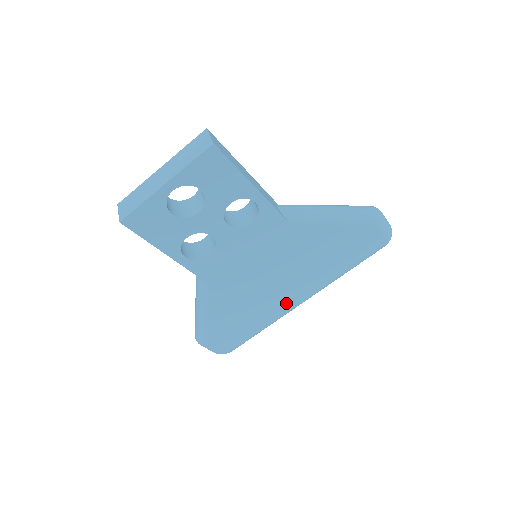
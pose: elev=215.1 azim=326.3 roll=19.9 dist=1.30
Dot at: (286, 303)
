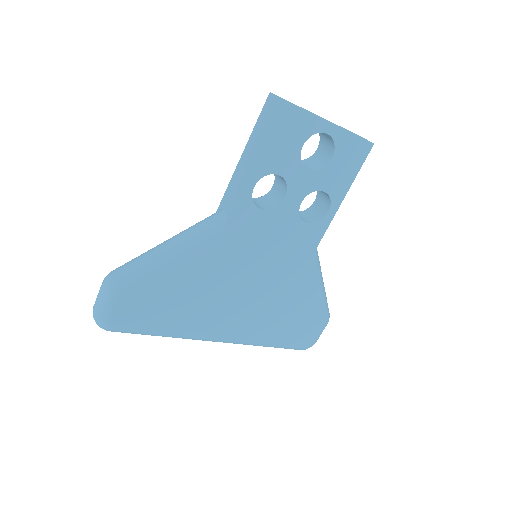
Dot at: (215, 326)
